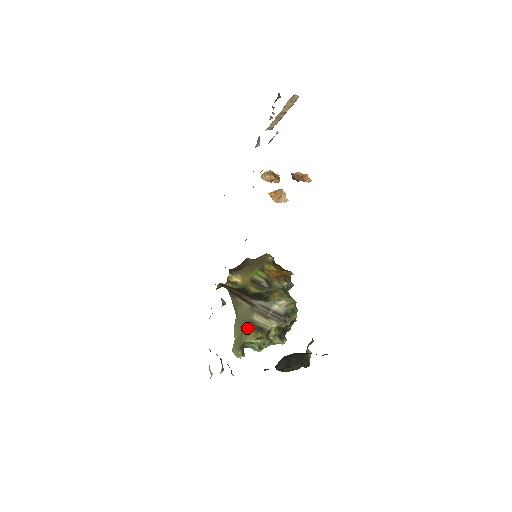
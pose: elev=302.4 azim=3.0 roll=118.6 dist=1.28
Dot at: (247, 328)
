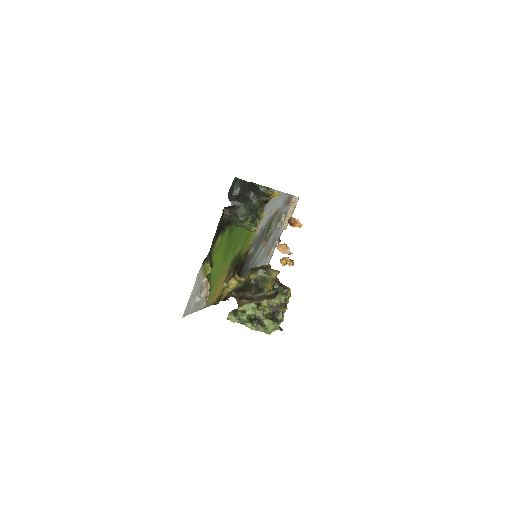
Dot at: occluded
